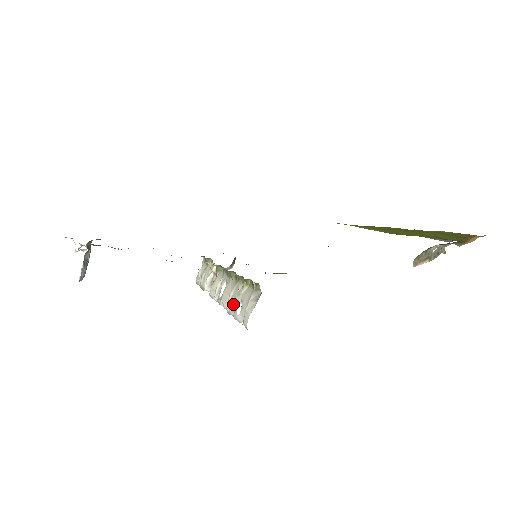
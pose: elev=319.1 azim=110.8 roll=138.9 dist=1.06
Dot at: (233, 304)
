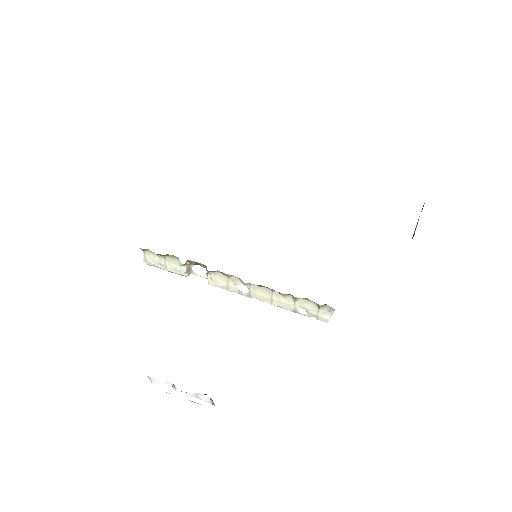
Dot at: (287, 306)
